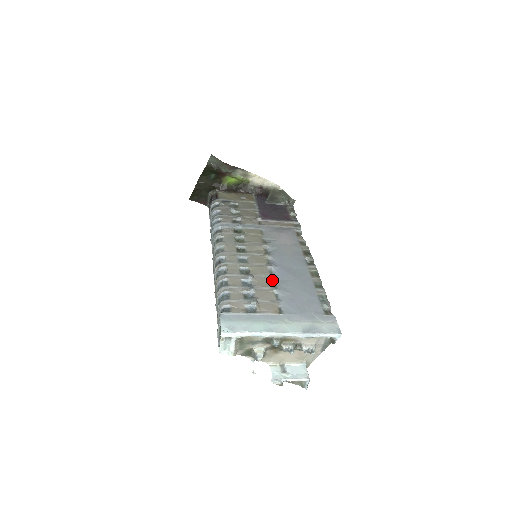
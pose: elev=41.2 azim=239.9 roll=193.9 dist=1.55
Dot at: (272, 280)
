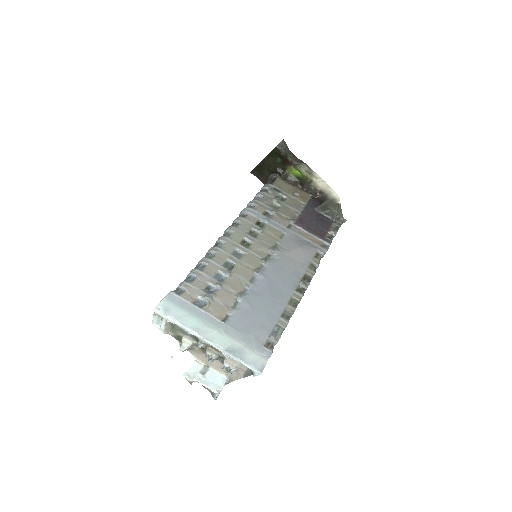
Dot at: (246, 286)
